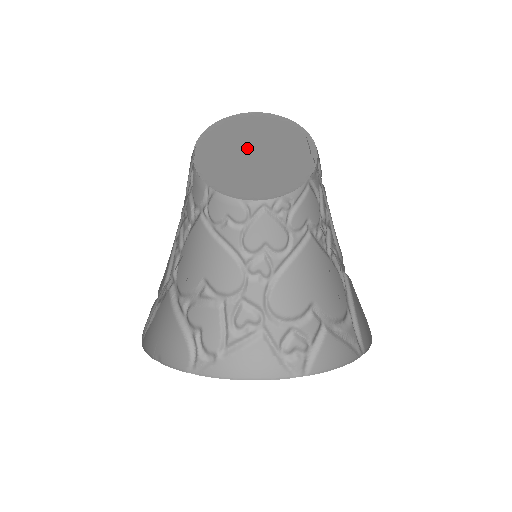
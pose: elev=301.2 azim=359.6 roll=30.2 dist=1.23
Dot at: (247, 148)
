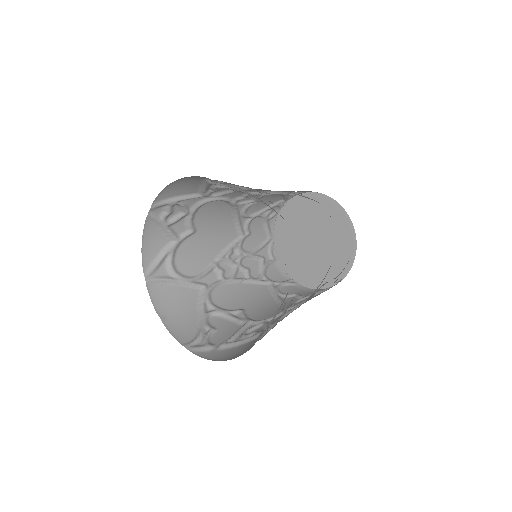
Dot at: (302, 230)
